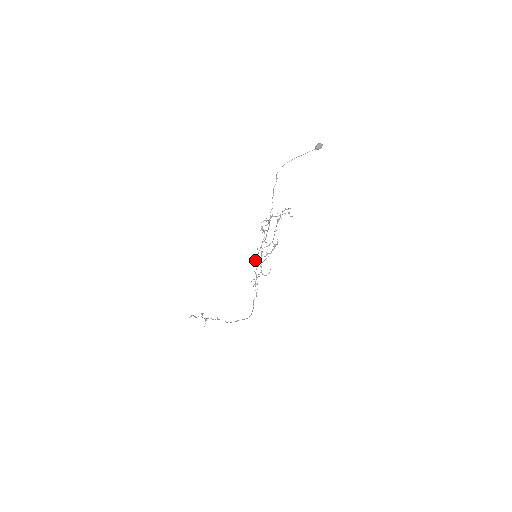
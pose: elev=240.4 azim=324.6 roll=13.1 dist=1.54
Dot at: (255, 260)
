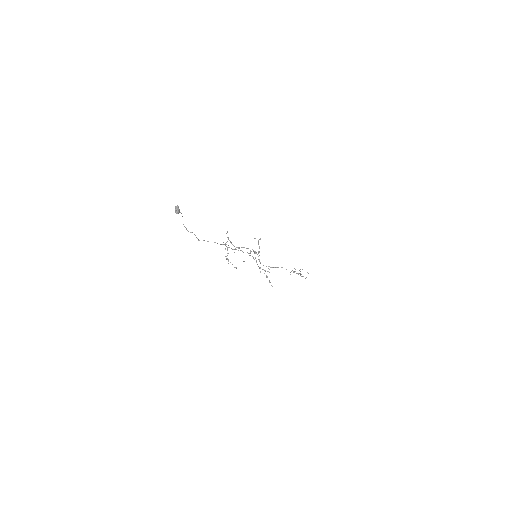
Dot at: occluded
